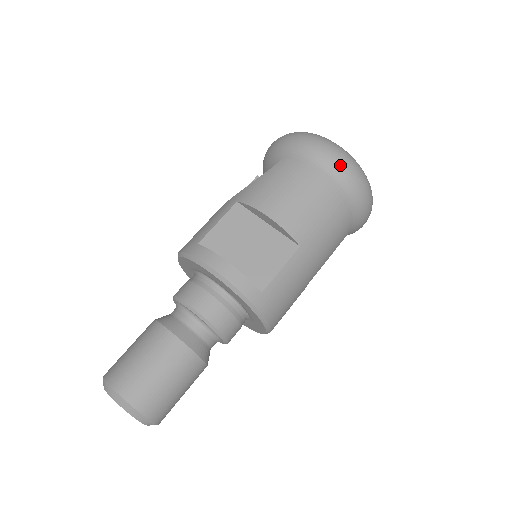
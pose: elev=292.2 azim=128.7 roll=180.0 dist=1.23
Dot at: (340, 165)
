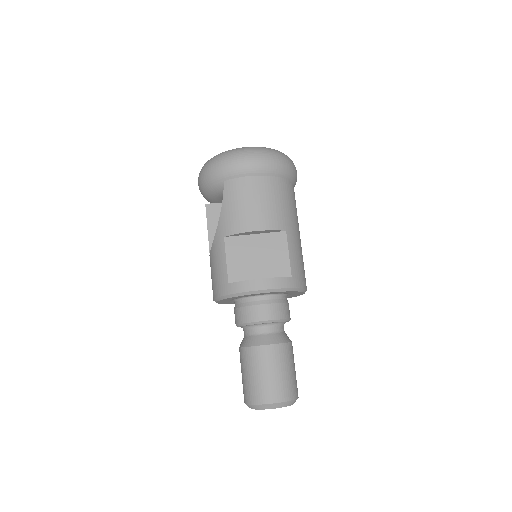
Dot at: (265, 161)
